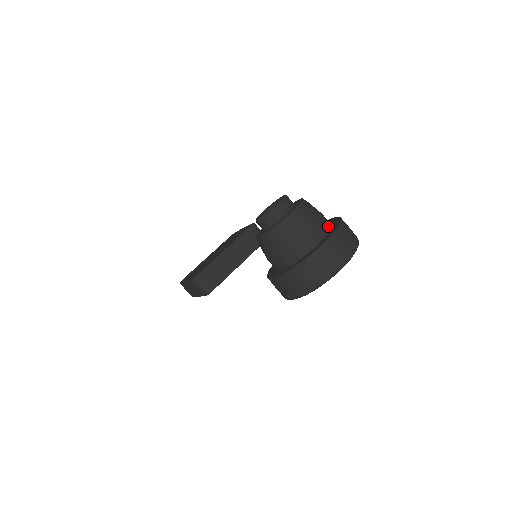
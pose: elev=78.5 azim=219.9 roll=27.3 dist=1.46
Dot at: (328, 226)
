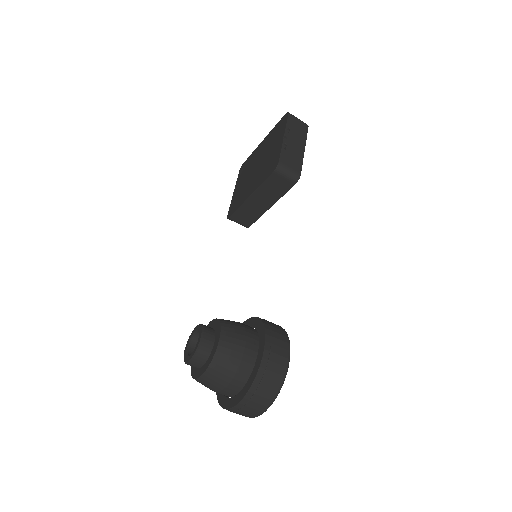
Dot at: (241, 383)
